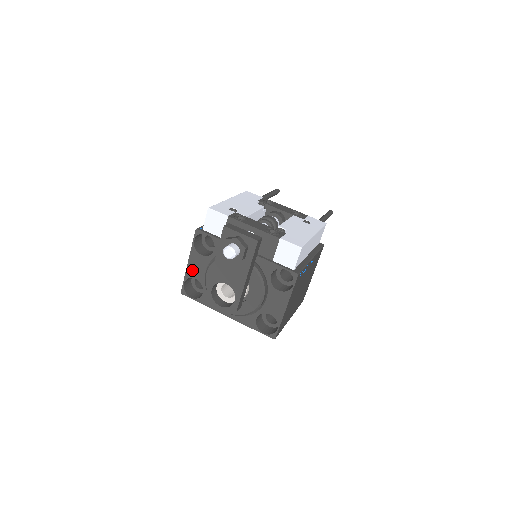
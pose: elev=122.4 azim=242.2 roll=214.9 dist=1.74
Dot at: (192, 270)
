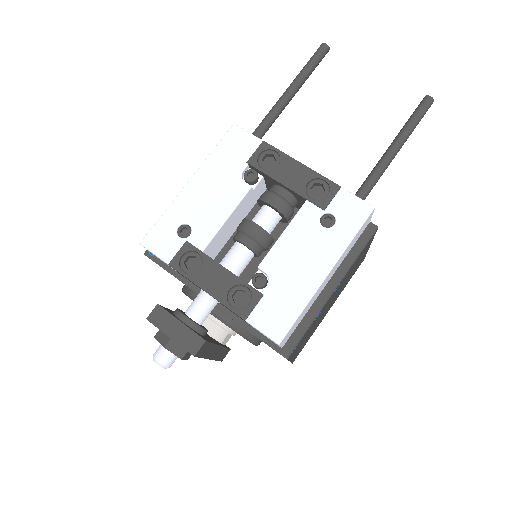
Dot at: occluded
